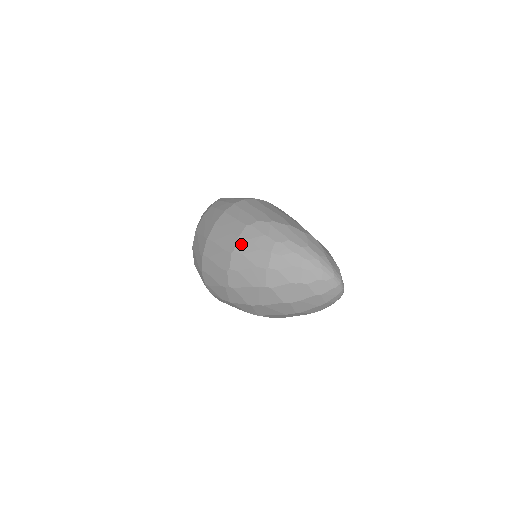
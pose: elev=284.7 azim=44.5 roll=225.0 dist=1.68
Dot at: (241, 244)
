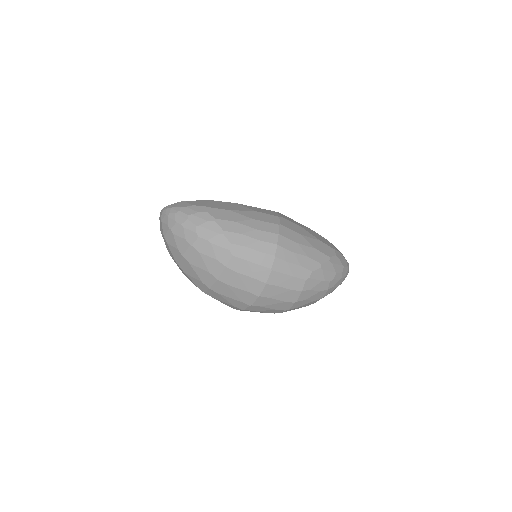
Dot at: (304, 295)
